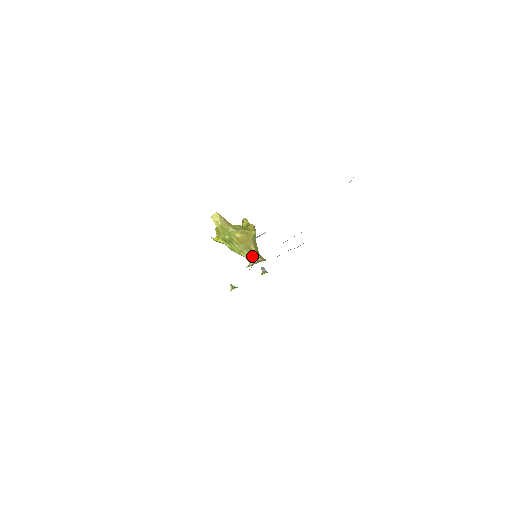
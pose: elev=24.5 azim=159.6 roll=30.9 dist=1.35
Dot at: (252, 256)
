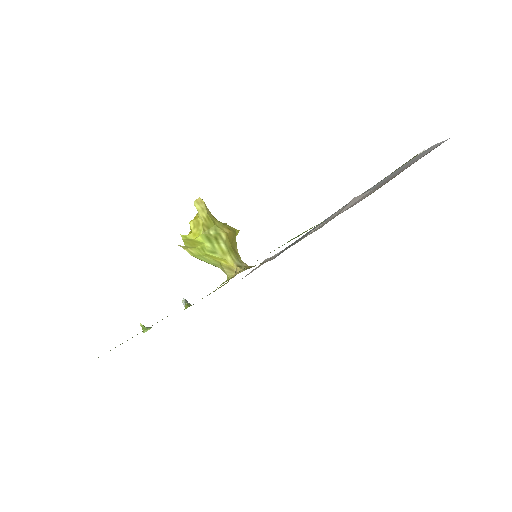
Dot at: (238, 261)
